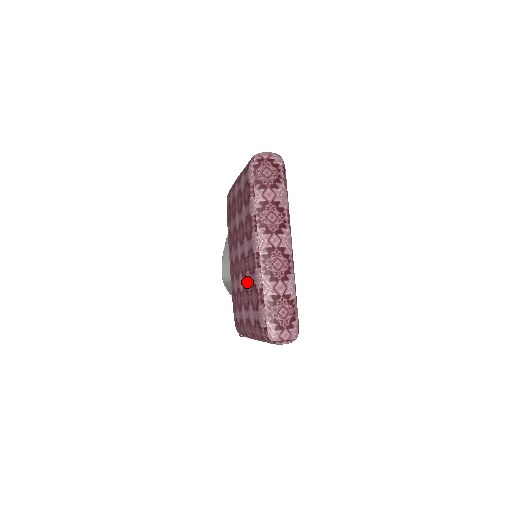
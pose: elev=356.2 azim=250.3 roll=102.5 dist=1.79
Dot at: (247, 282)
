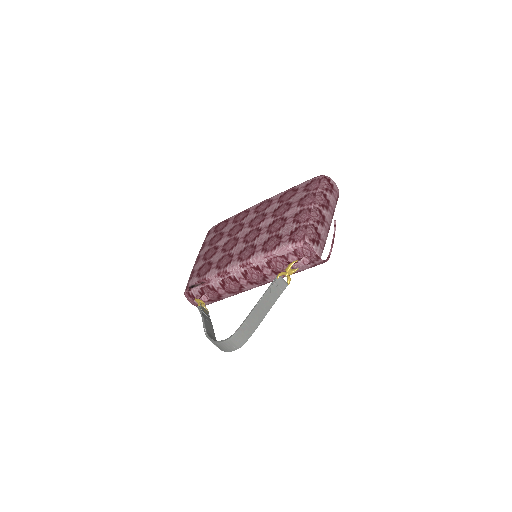
Dot at: (272, 209)
